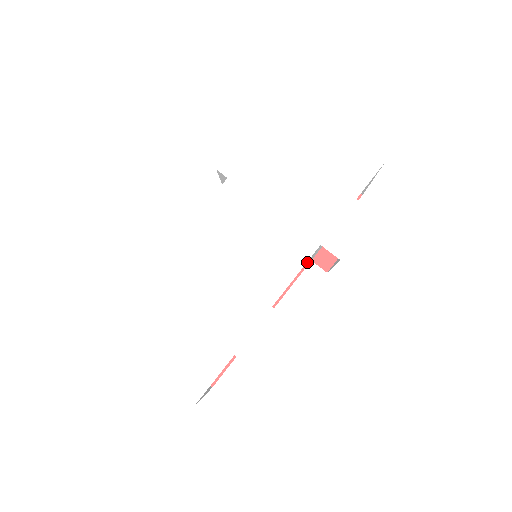
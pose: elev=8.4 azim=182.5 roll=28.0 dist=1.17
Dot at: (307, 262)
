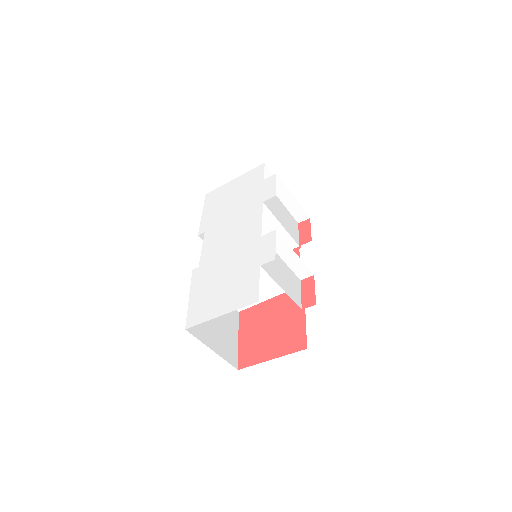
Dot at: (298, 249)
